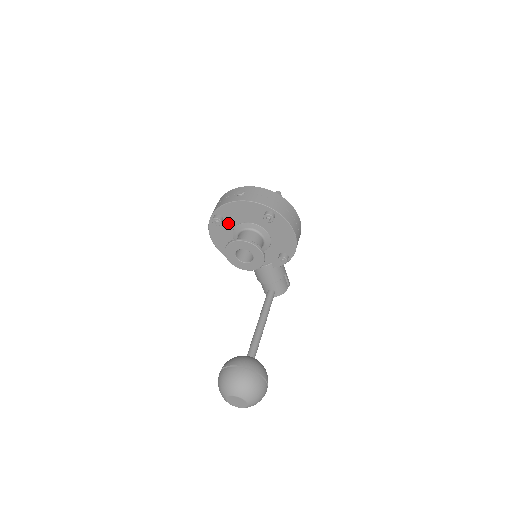
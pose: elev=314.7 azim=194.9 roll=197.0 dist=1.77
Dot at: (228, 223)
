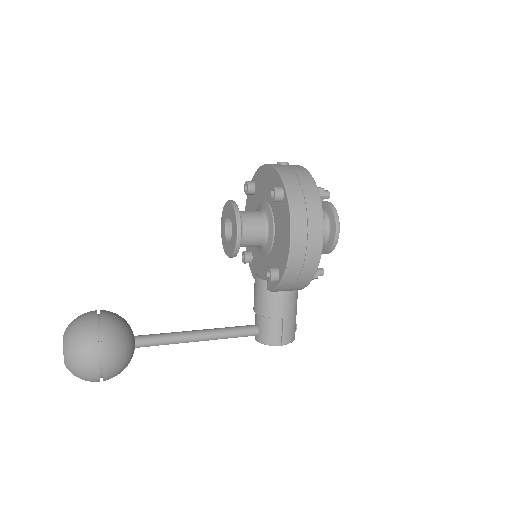
Dot at: (257, 198)
